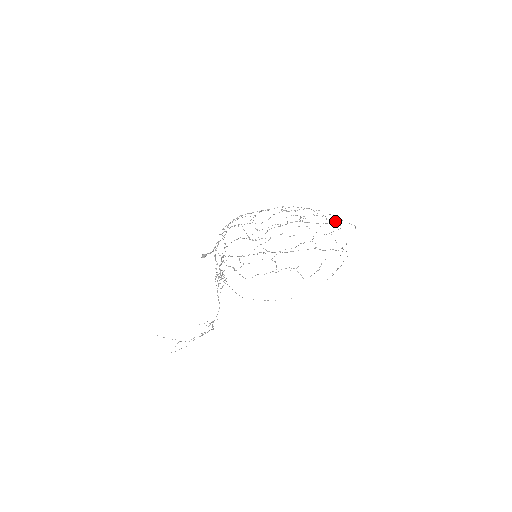
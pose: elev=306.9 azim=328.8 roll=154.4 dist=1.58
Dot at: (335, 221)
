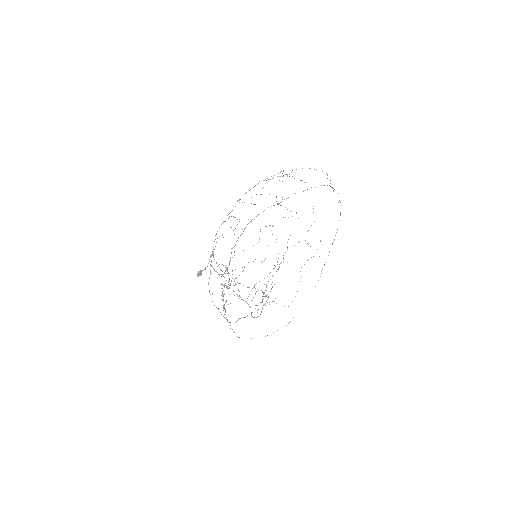
Dot at: occluded
